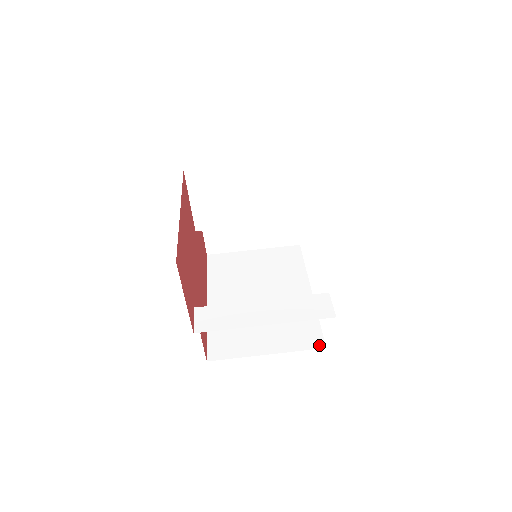
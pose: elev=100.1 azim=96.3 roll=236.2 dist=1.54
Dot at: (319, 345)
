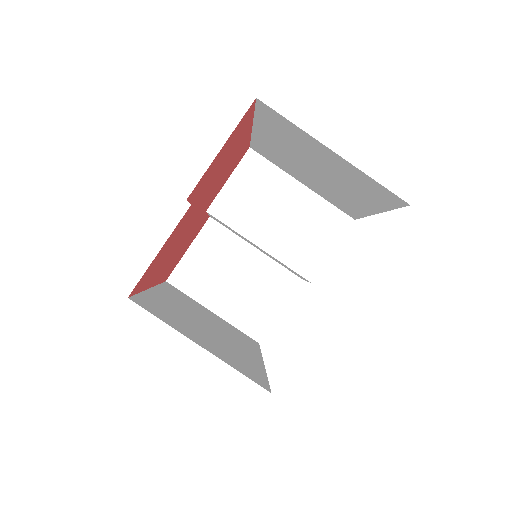
Dot at: (264, 386)
